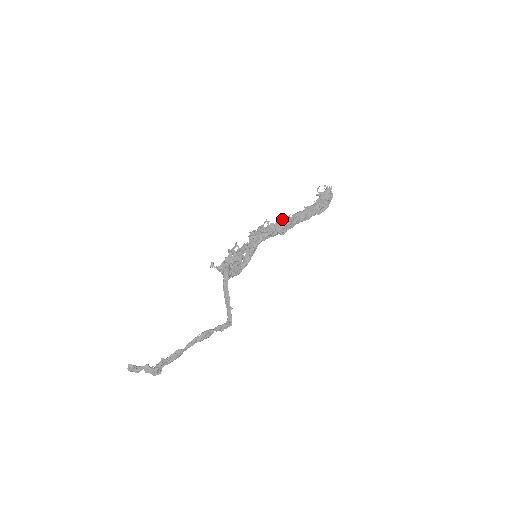
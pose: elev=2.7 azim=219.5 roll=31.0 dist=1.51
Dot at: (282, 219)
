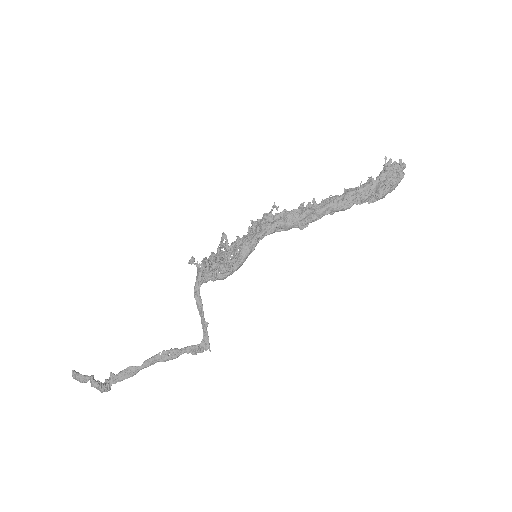
Dot at: (301, 205)
